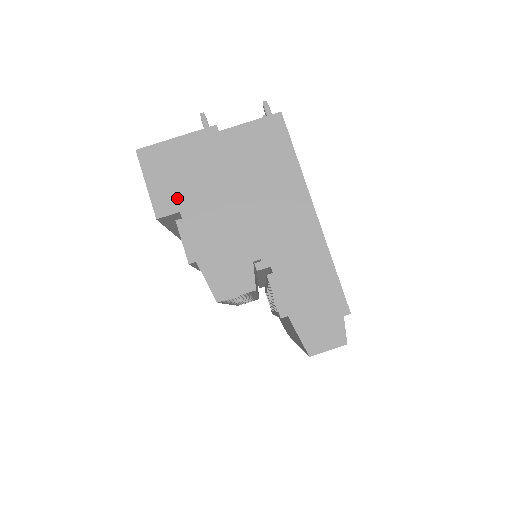
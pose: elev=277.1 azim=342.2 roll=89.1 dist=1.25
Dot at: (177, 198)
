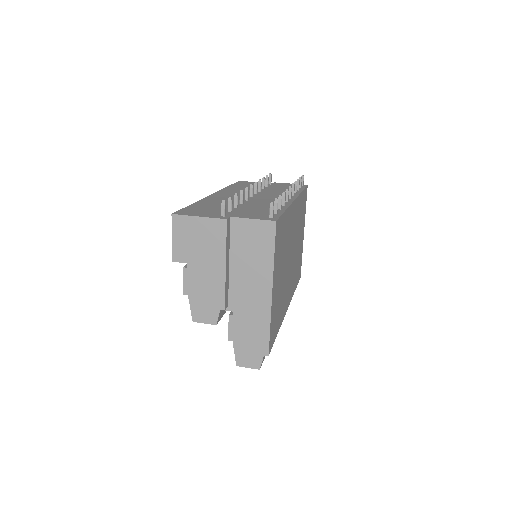
Dot at: (188, 255)
